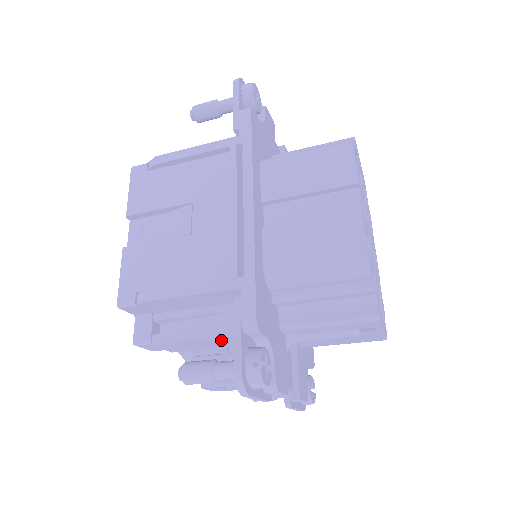
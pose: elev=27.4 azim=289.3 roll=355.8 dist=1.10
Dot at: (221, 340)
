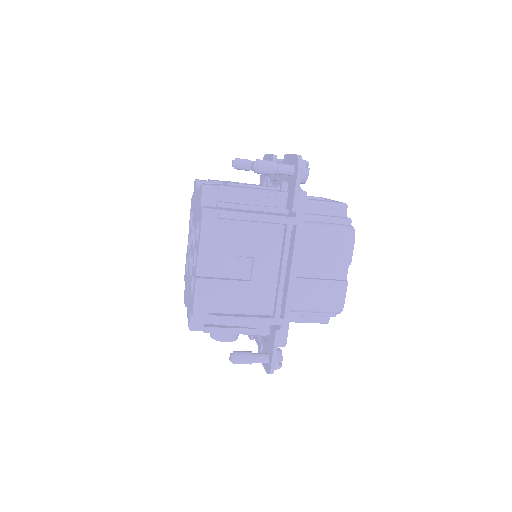
Dot at: occluded
